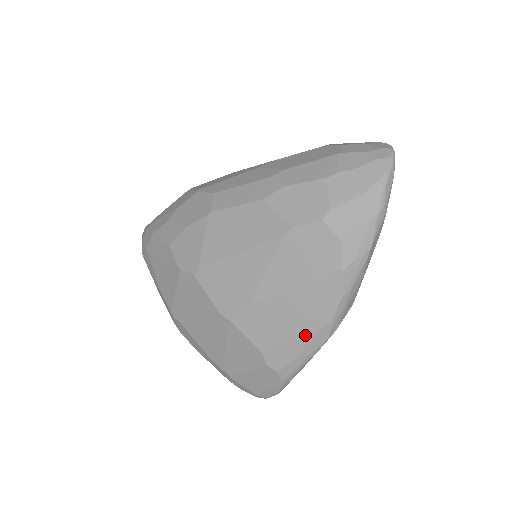
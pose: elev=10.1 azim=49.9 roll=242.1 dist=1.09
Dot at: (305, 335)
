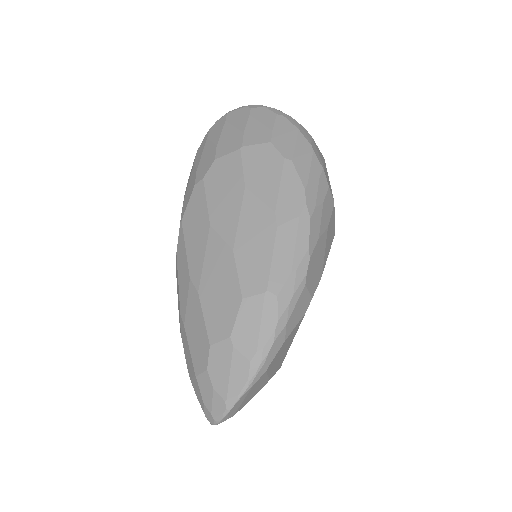
Dot at: occluded
